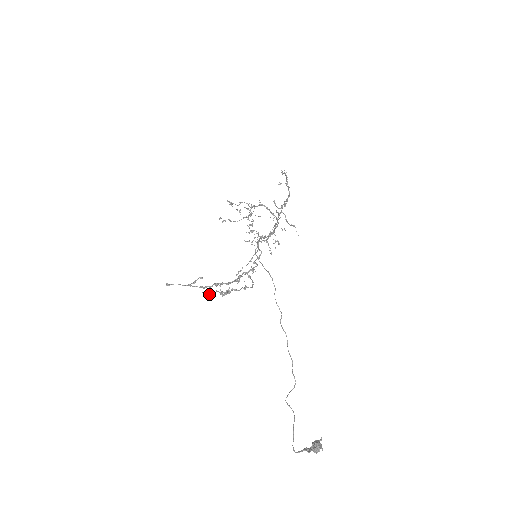
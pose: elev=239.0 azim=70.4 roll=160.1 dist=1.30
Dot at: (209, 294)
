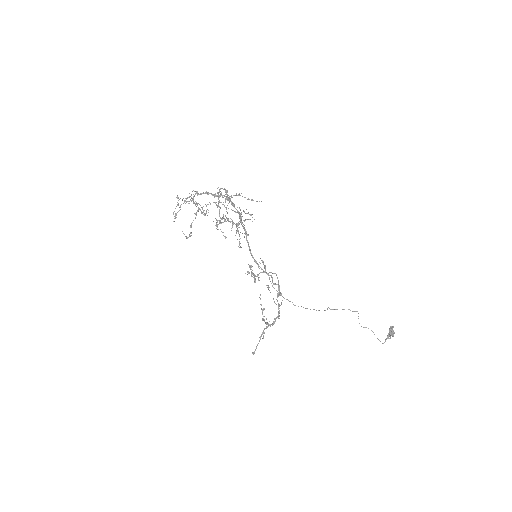
Dot at: (262, 311)
